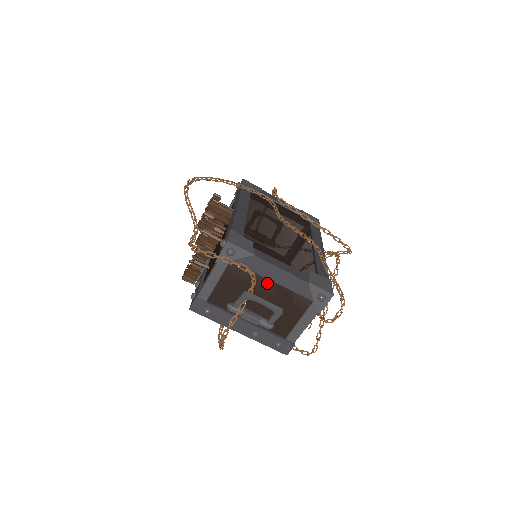
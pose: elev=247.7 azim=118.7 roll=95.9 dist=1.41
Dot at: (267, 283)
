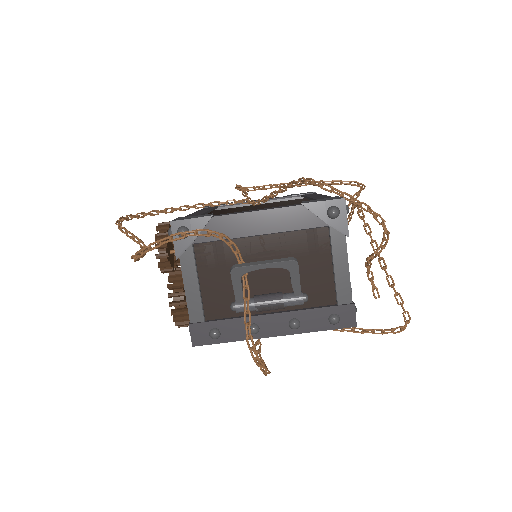
Dot at: (256, 244)
